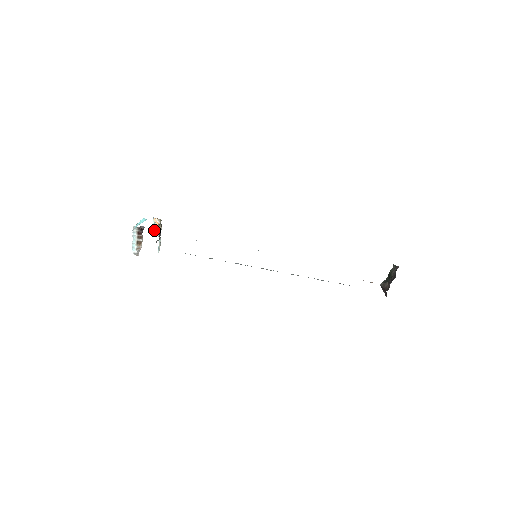
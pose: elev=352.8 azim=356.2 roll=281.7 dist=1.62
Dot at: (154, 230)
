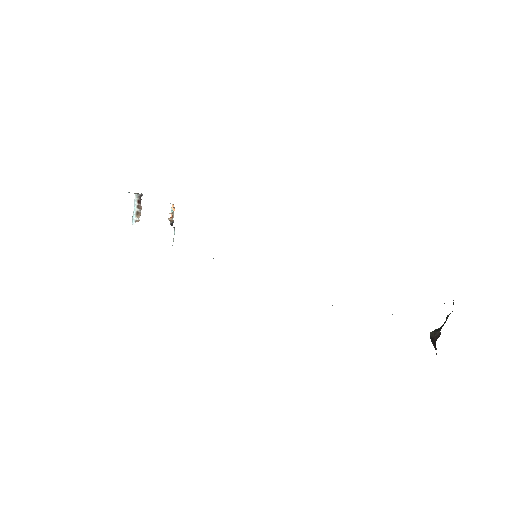
Dot at: occluded
